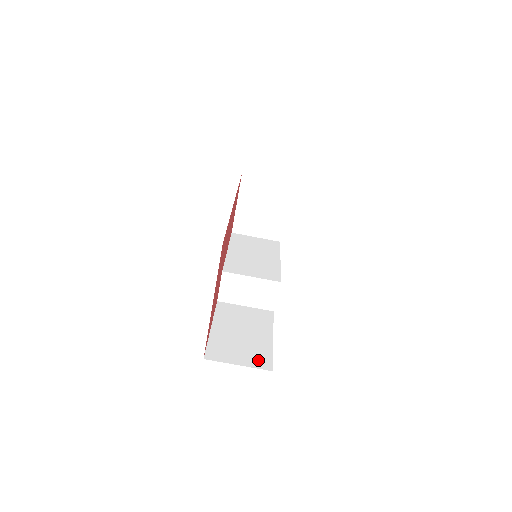
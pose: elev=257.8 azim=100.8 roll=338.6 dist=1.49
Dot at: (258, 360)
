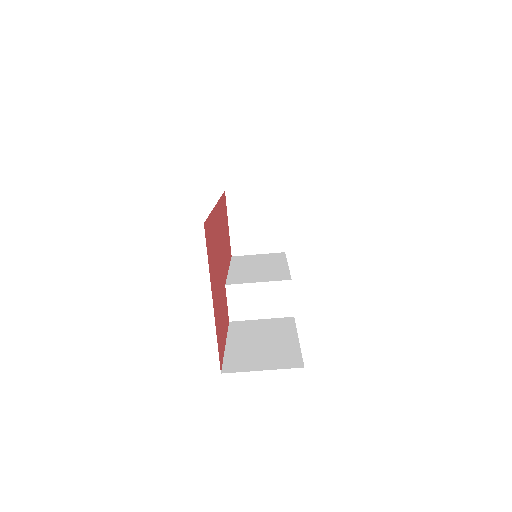
Dot at: (285, 361)
